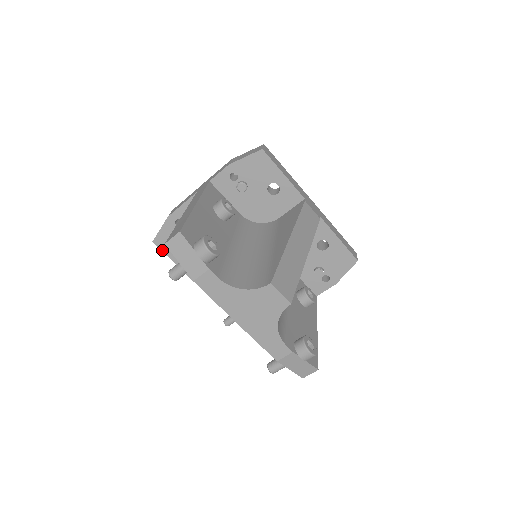
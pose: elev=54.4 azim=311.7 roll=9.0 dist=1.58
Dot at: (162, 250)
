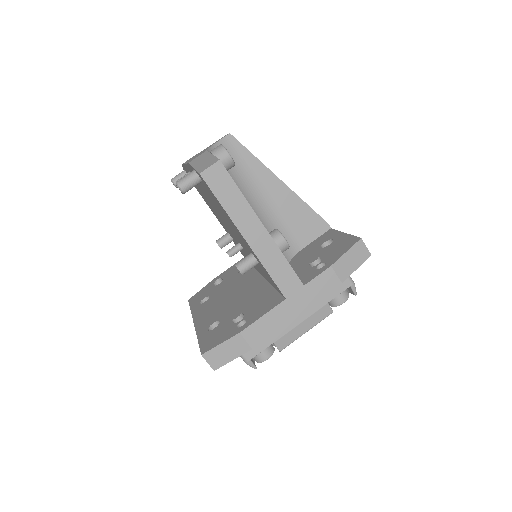
Dot at: (190, 303)
